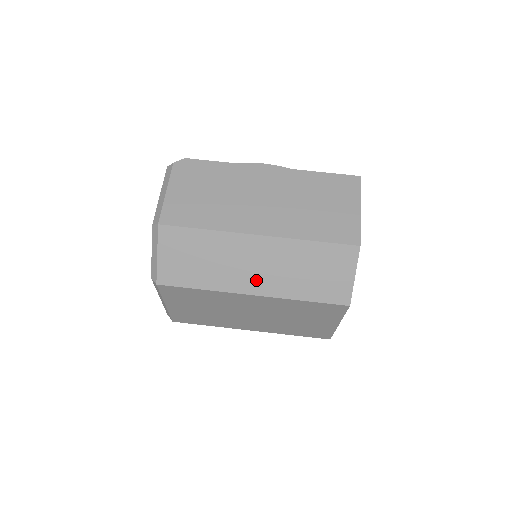
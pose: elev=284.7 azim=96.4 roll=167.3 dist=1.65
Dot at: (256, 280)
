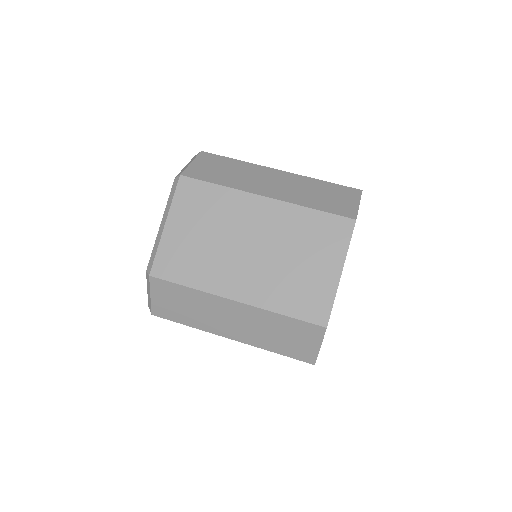
Dot at: (271, 190)
